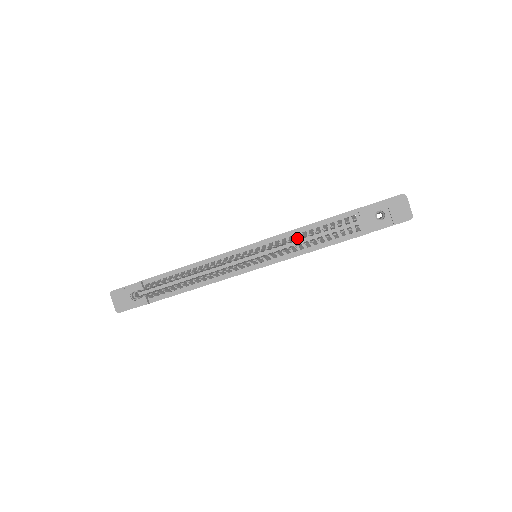
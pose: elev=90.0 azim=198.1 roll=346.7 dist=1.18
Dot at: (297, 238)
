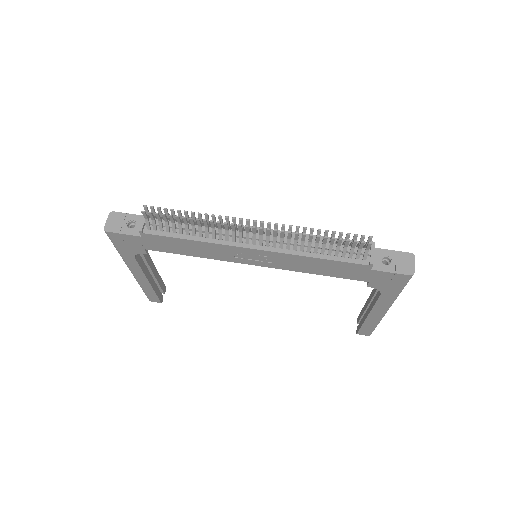
Dot at: (313, 231)
